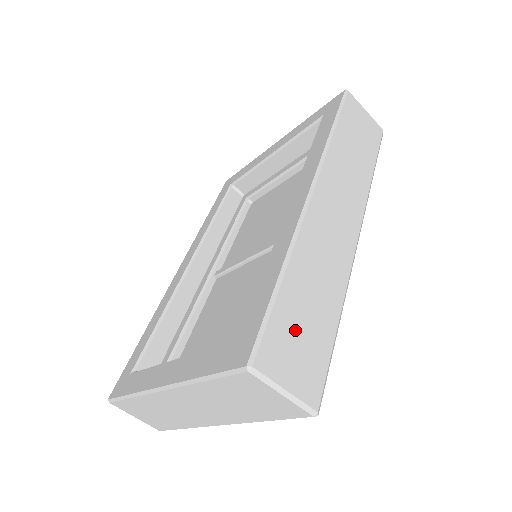
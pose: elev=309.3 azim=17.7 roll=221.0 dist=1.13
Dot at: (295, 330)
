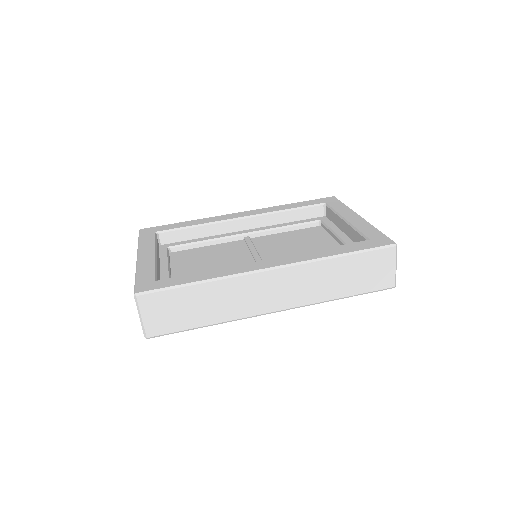
Dot at: (175, 306)
